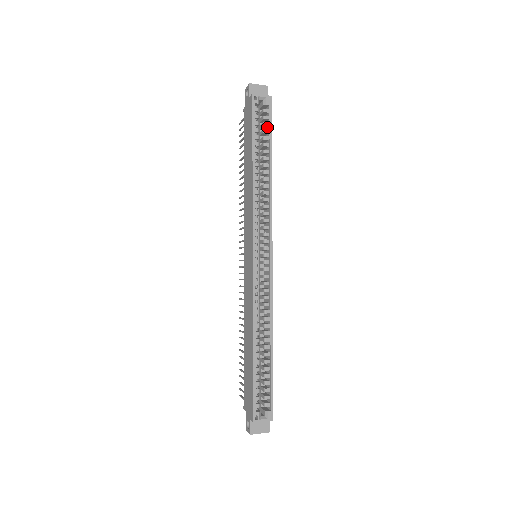
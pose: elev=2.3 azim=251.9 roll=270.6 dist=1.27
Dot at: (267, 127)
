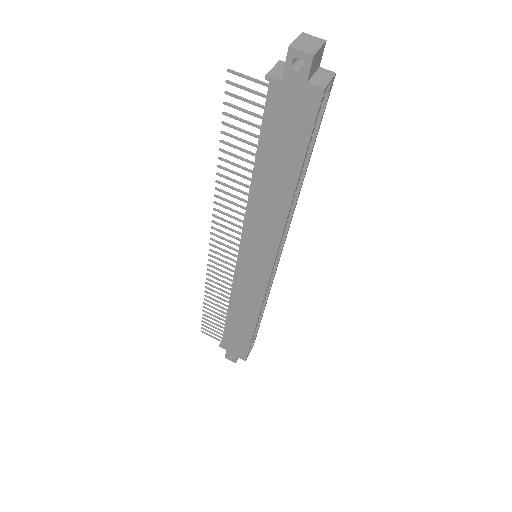
Dot at: occluded
